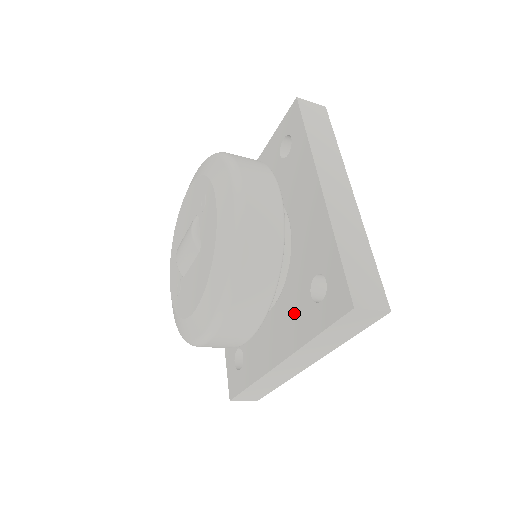
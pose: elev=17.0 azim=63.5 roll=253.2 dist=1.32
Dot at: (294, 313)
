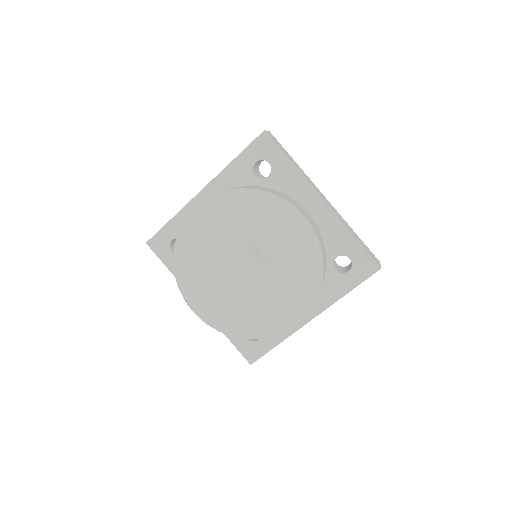
Dot at: occluded
